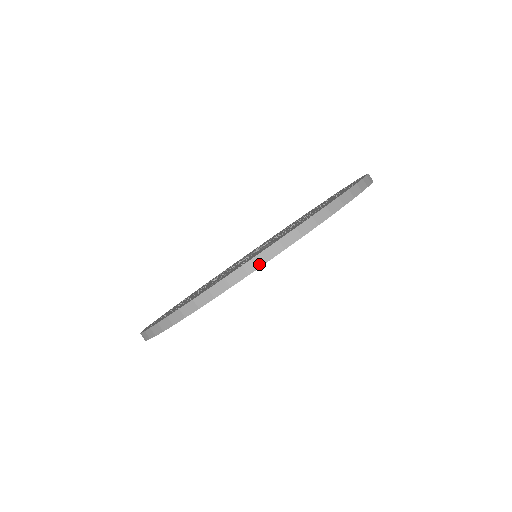
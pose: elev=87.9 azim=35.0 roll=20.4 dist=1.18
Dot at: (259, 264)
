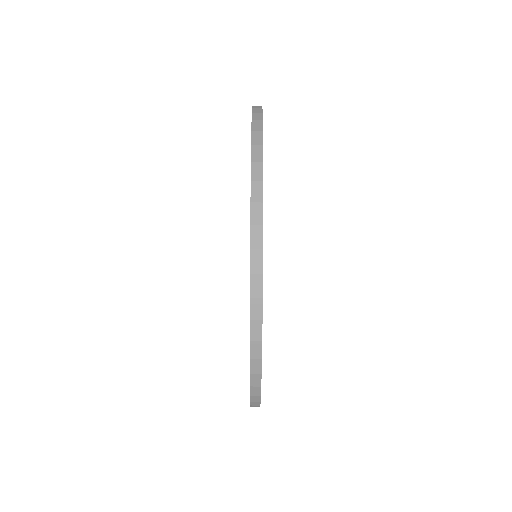
Dot at: (259, 347)
